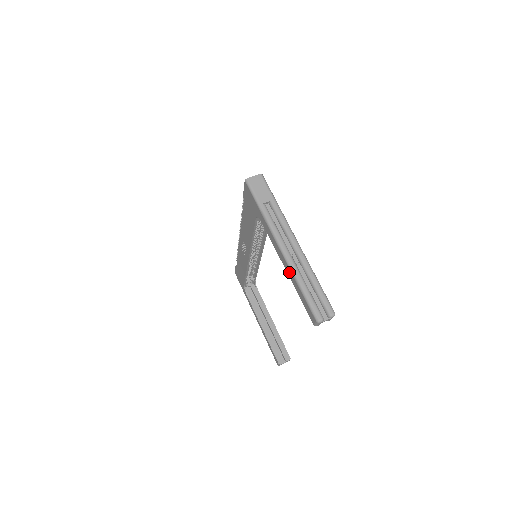
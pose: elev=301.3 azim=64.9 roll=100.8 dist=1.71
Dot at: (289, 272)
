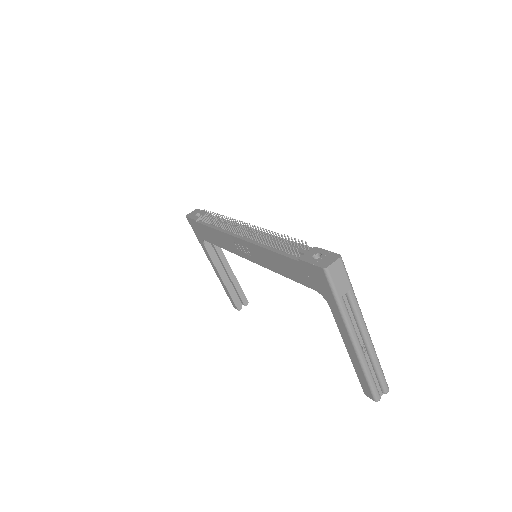
Dot at: (355, 359)
